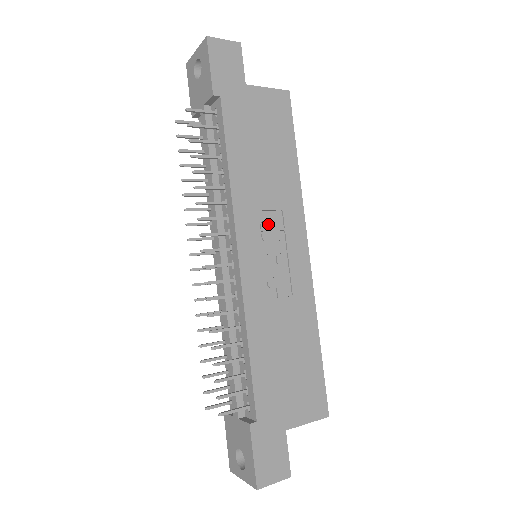
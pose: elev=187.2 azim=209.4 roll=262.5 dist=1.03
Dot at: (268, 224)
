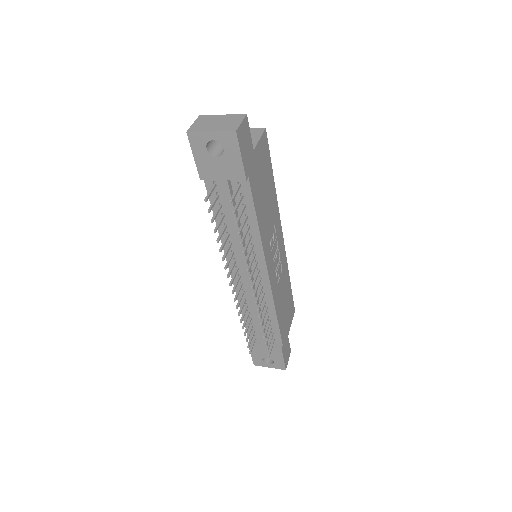
Dot at: (272, 241)
